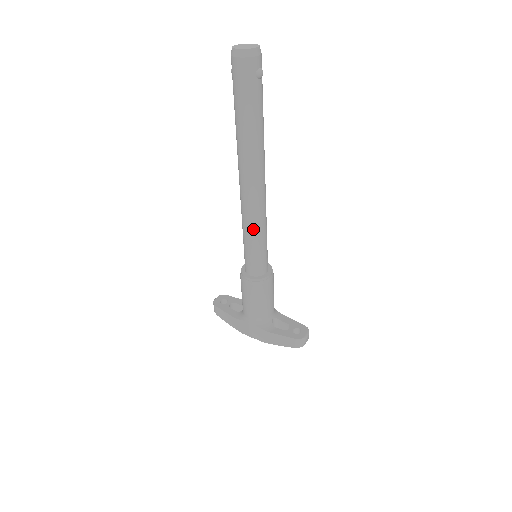
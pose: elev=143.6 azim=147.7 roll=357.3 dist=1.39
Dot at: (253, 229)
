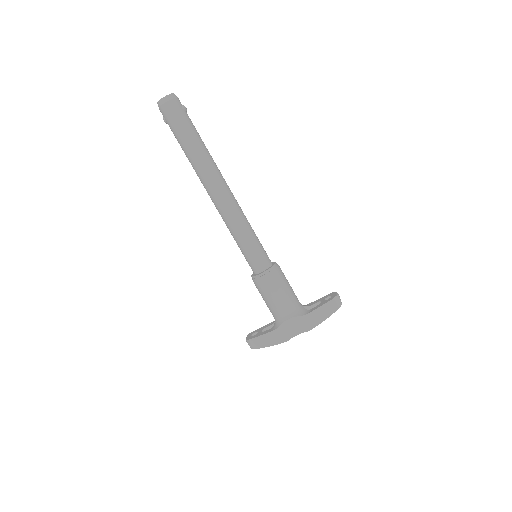
Dot at: (241, 225)
